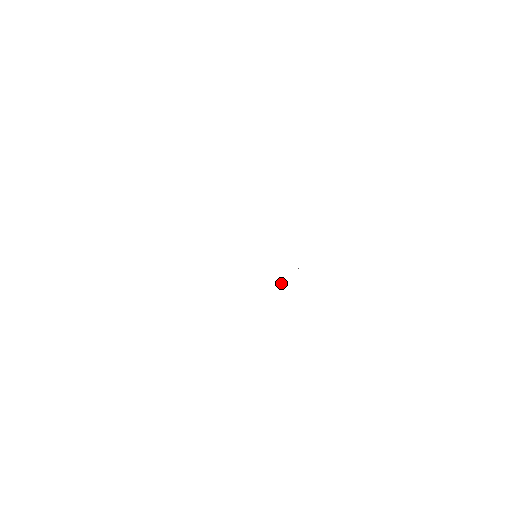
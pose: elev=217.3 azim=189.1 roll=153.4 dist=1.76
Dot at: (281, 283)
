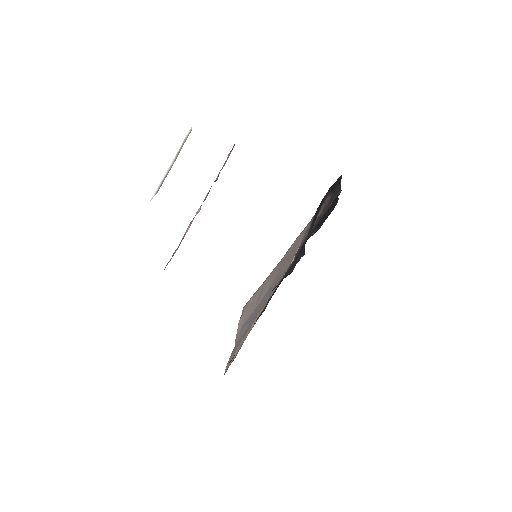
Dot at: occluded
